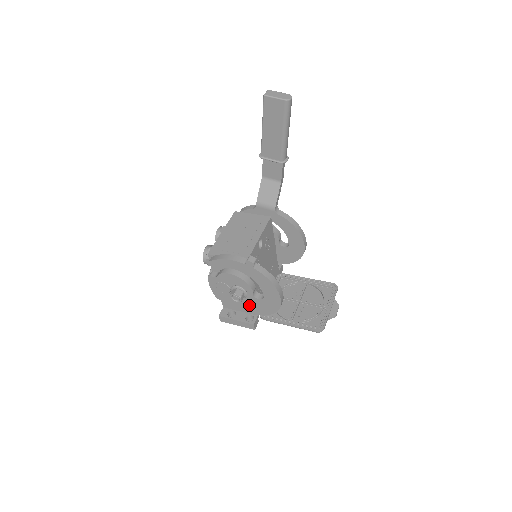
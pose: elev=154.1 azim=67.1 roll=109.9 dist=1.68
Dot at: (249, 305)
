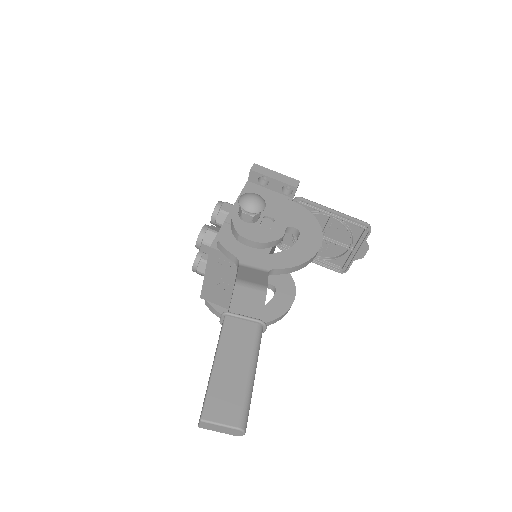
Dot at: occluded
